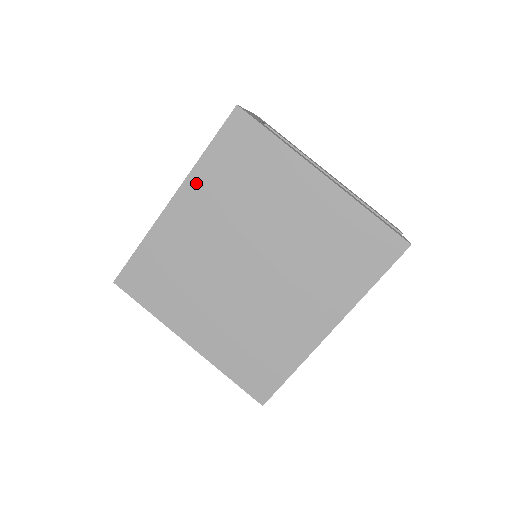
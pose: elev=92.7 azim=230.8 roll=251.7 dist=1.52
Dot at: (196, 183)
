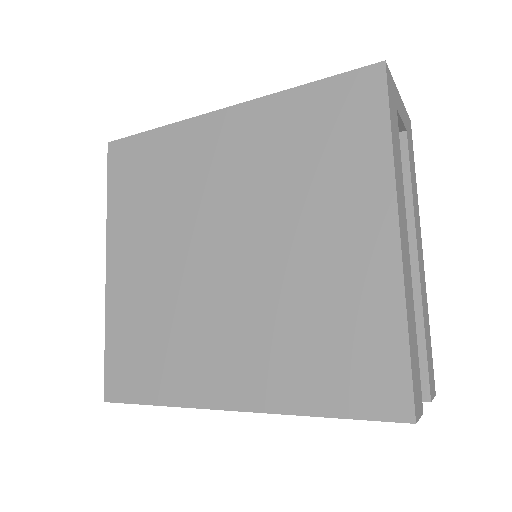
Dot at: (262, 113)
